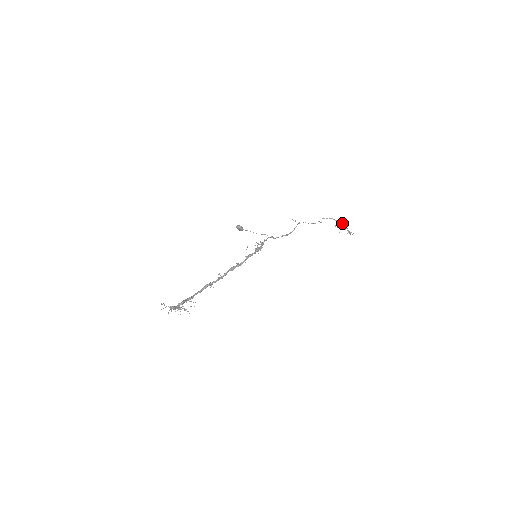
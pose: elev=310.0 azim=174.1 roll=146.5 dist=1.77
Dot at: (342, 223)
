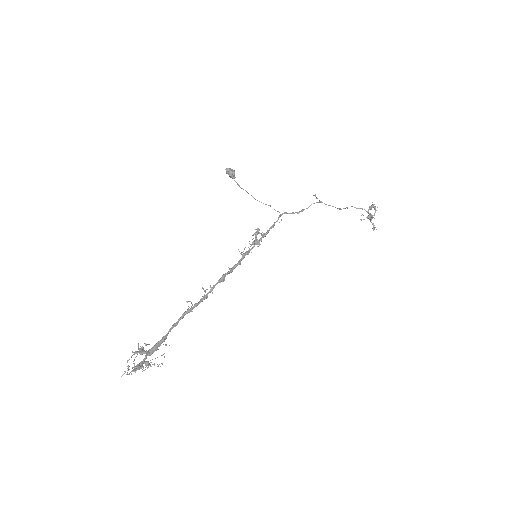
Dot at: (372, 217)
